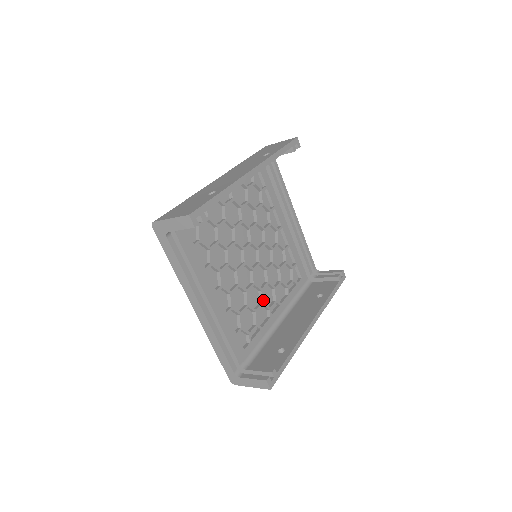
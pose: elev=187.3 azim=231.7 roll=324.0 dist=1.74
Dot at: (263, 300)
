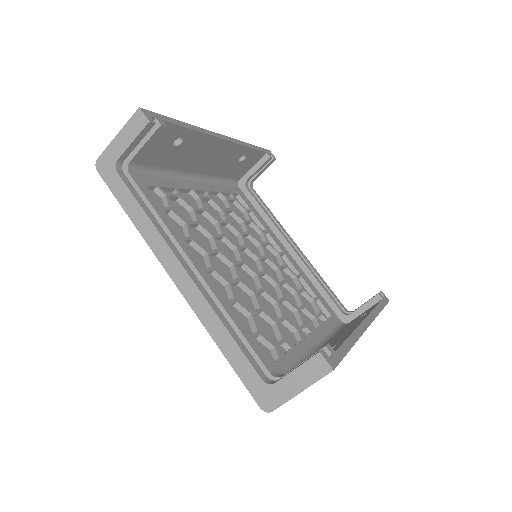
Dot at: (283, 314)
